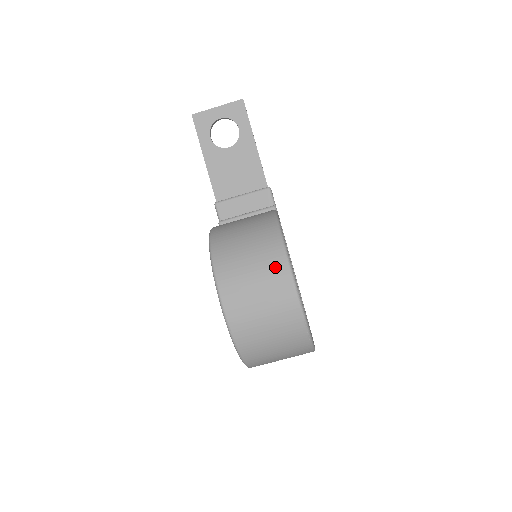
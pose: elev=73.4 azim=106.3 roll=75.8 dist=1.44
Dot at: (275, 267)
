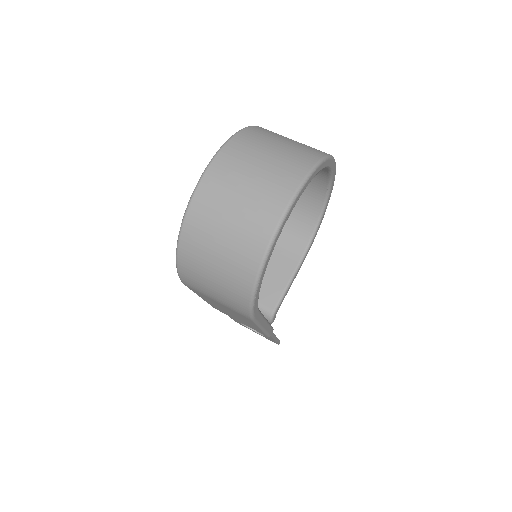
Dot at: occluded
